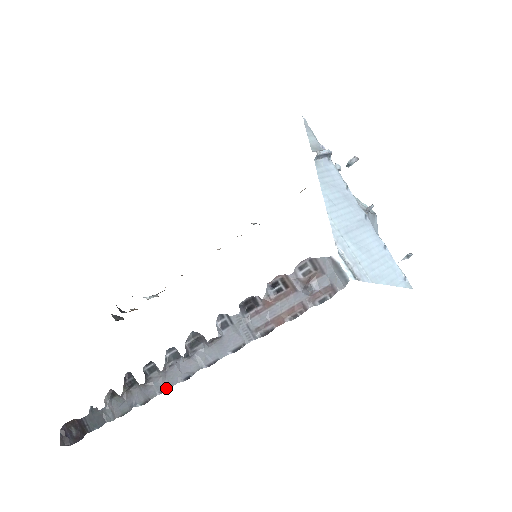
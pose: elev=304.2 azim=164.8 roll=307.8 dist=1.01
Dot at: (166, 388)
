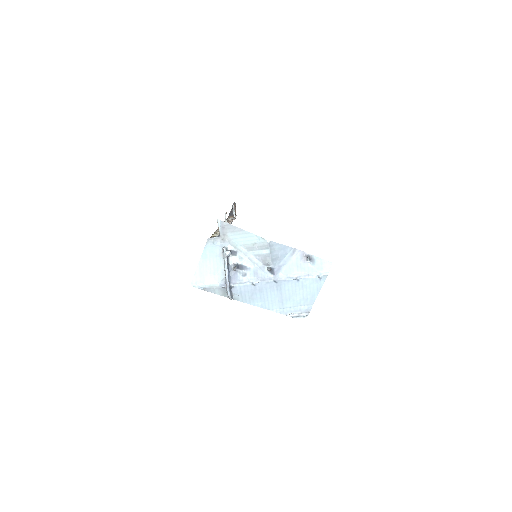
Dot at: occluded
